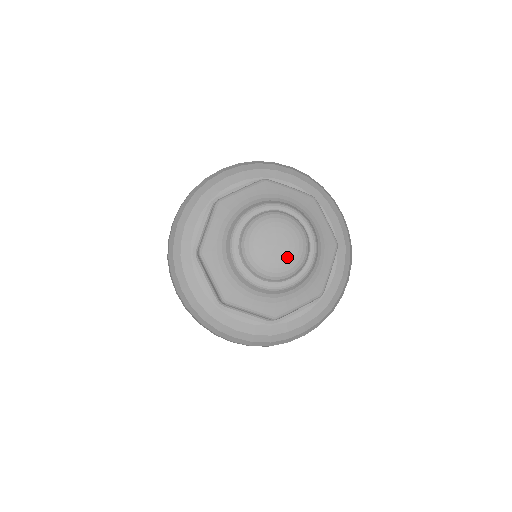
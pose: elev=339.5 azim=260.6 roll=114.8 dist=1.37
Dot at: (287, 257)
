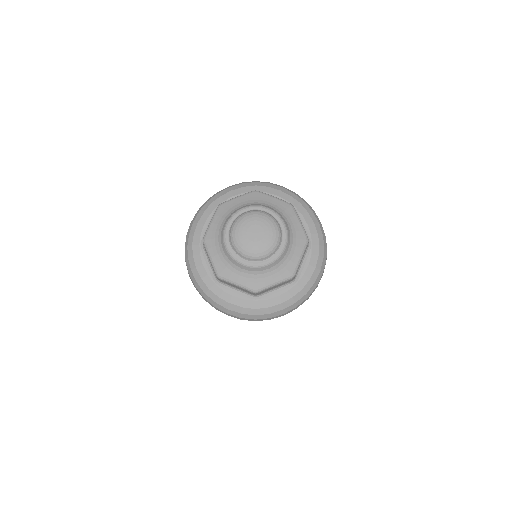
Dot at: (263, 242)
